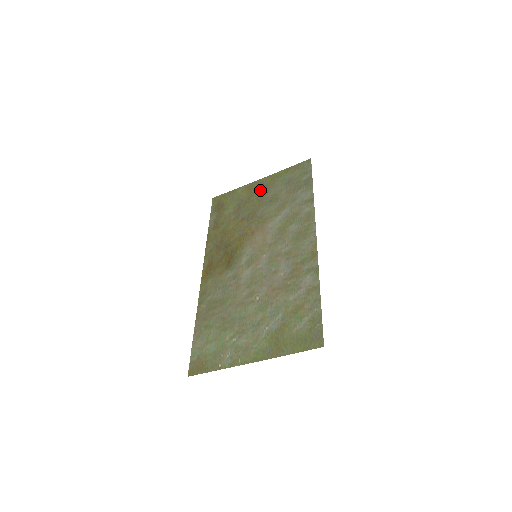
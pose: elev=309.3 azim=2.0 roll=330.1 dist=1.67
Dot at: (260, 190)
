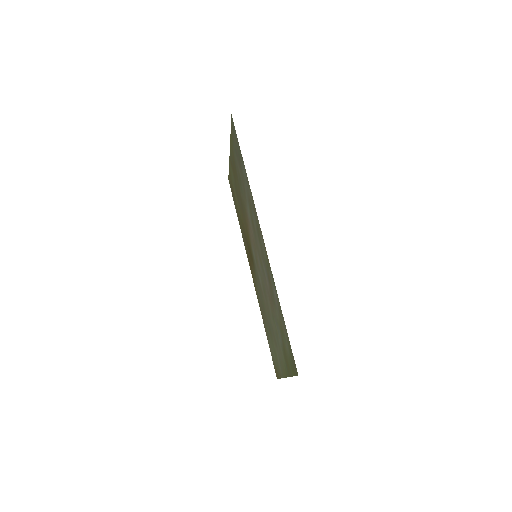
Dot at: (234, 167)
